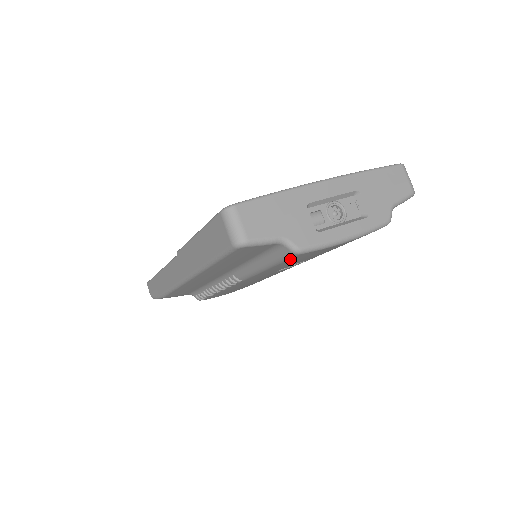
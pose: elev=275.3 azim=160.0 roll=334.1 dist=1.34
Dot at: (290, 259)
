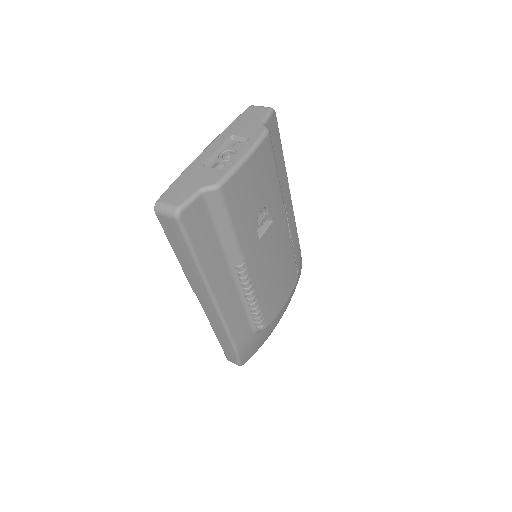
Dot at: (226, 201)
